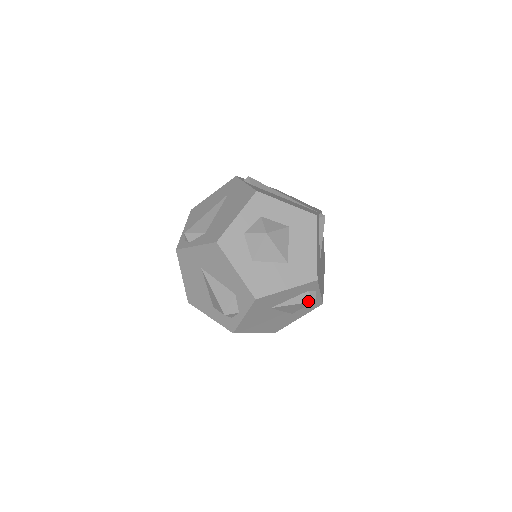
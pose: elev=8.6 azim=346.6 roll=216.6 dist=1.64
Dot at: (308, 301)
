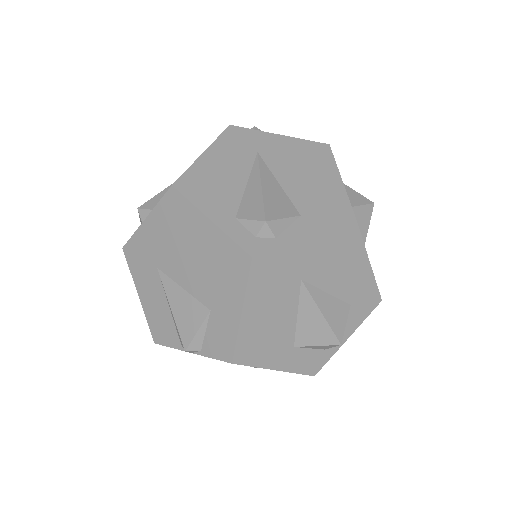
Dot at: occluded
